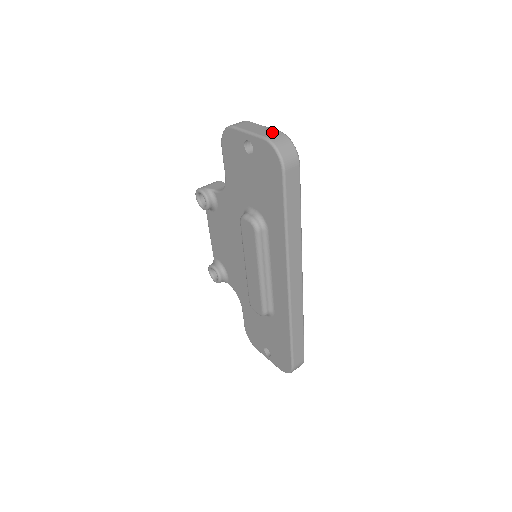
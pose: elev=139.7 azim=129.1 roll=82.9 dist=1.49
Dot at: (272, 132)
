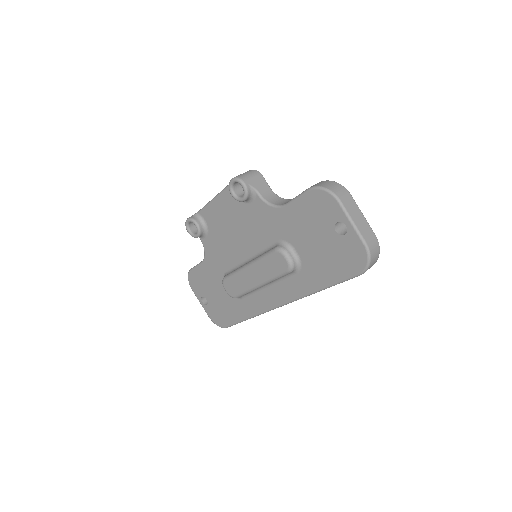
Dot at: (371, 236)
